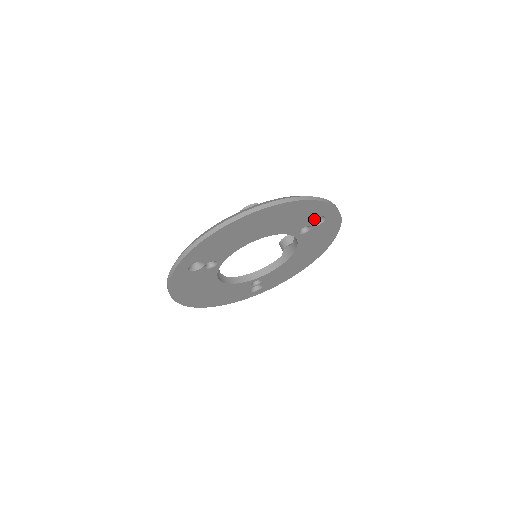
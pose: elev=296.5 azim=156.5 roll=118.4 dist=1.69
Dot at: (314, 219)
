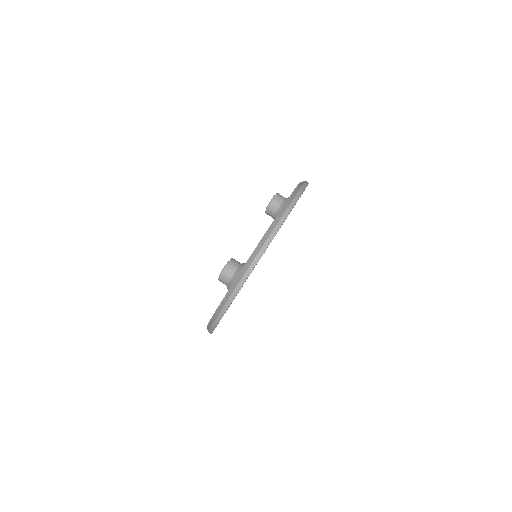
Dot at: occluded
